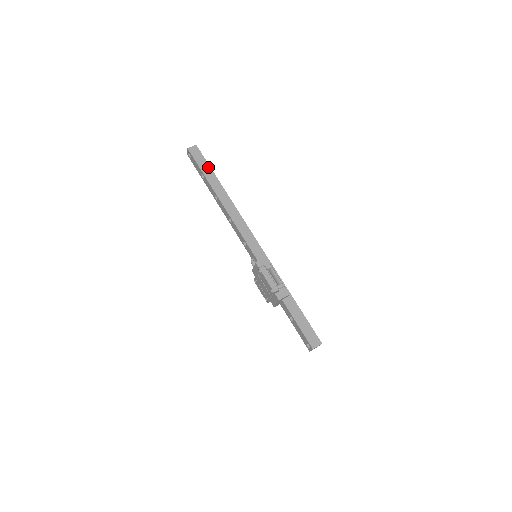
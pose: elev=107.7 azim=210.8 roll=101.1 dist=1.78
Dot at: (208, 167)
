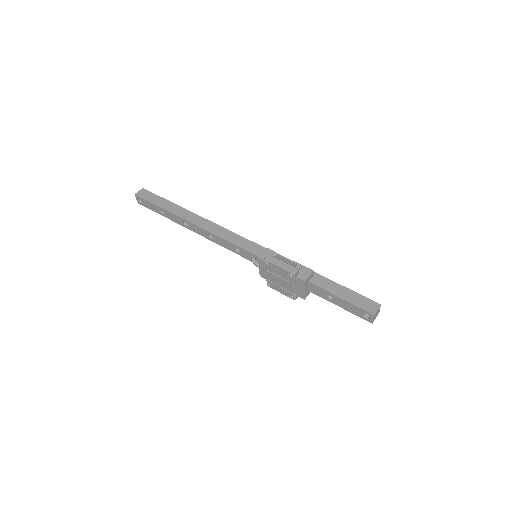
Dot at: (164, 200)
